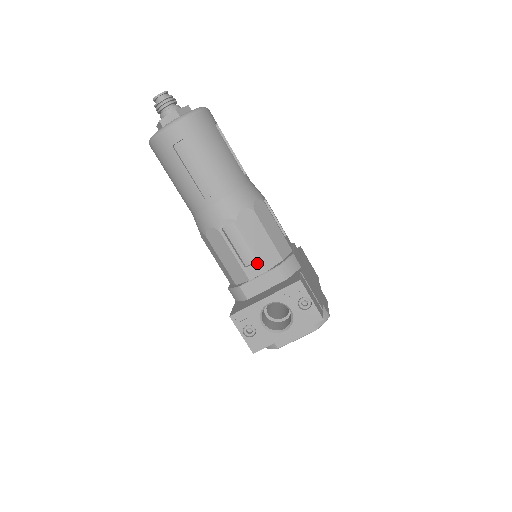
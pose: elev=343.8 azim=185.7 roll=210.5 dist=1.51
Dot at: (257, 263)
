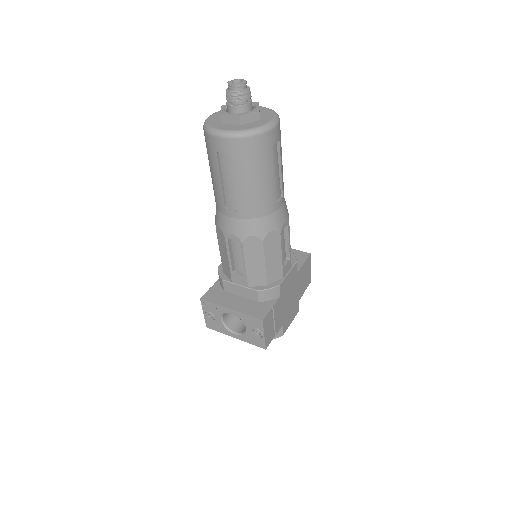
Dot at: (243, 277)
